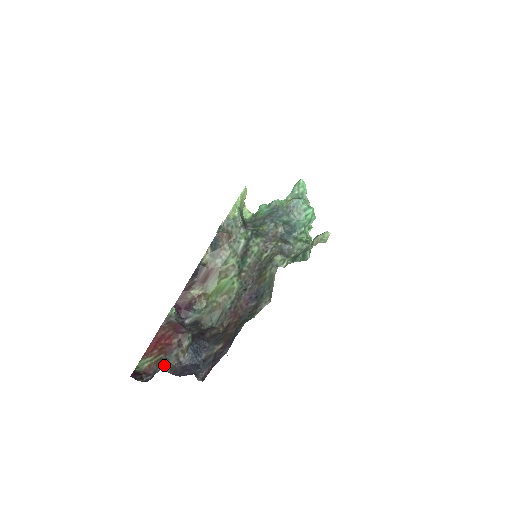
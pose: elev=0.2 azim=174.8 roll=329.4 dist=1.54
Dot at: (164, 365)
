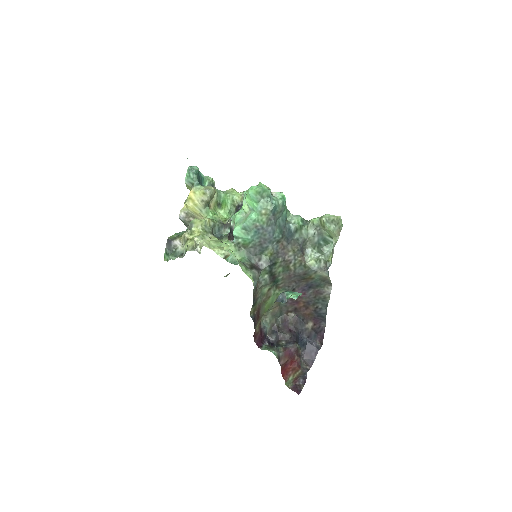
Dot at: (307, 371)
